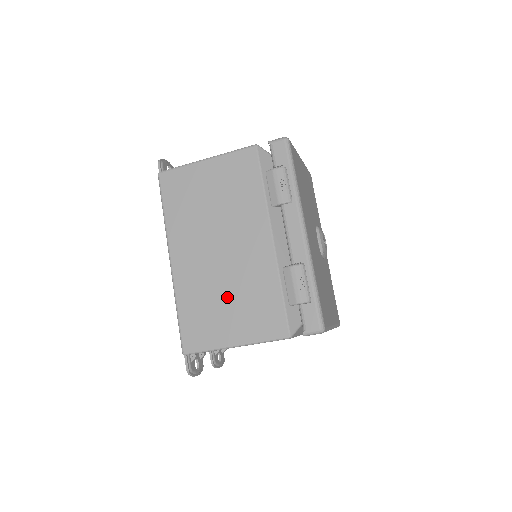
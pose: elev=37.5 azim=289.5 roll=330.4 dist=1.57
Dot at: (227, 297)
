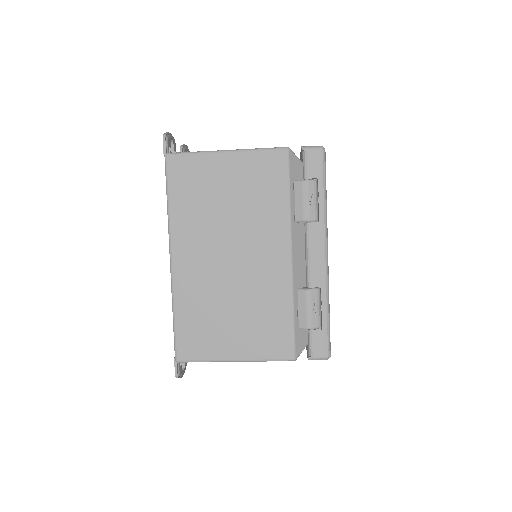
Dot at: (233, 310)
